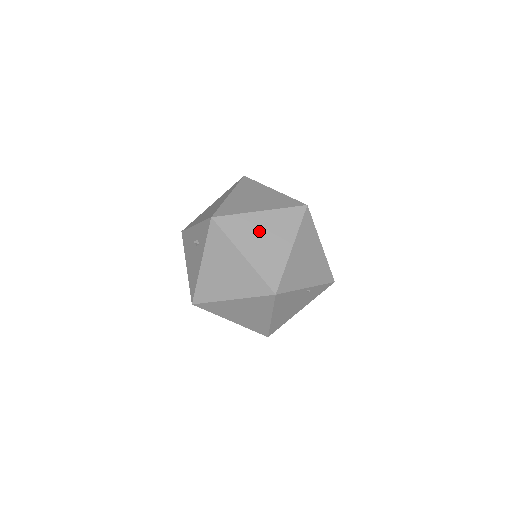
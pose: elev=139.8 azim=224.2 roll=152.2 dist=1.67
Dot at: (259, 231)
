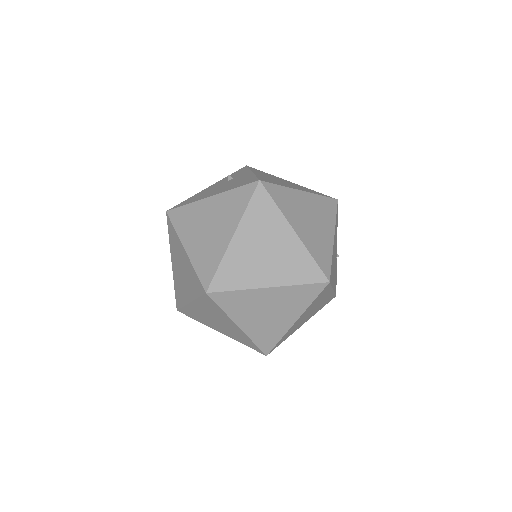
Dot at: occluded
